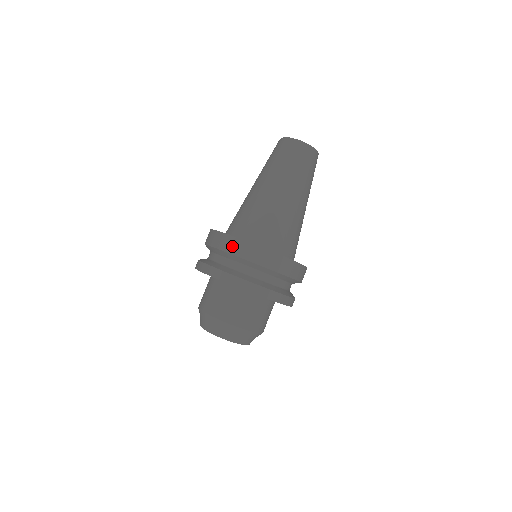
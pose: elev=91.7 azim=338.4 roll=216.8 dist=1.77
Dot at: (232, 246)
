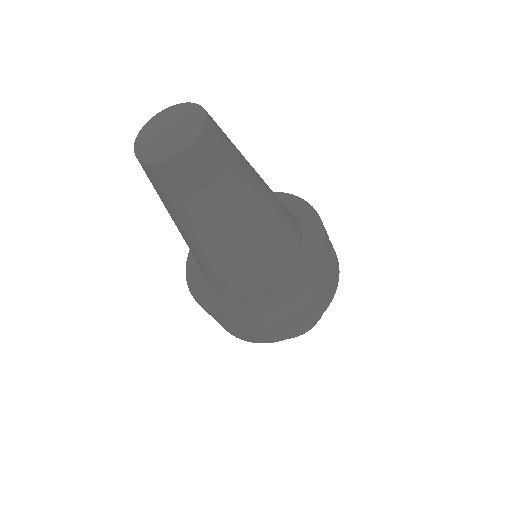
Dot at: (215, 318)
